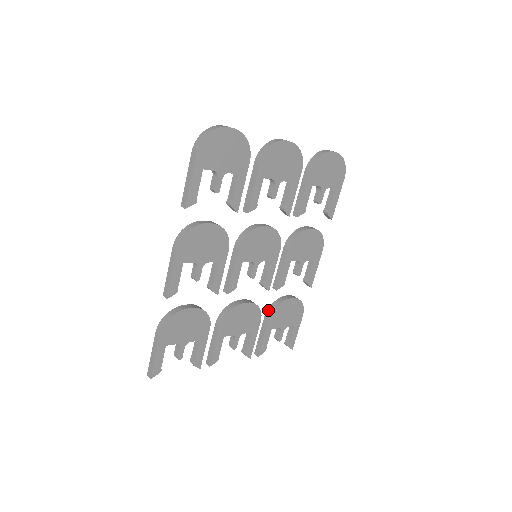
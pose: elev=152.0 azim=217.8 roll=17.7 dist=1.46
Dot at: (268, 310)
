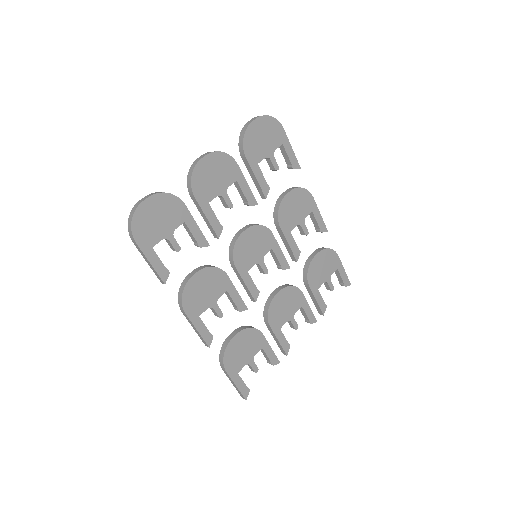
Dot at: (303, 278)
